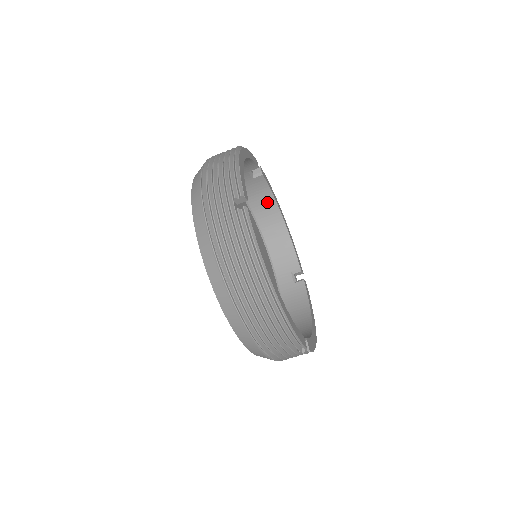
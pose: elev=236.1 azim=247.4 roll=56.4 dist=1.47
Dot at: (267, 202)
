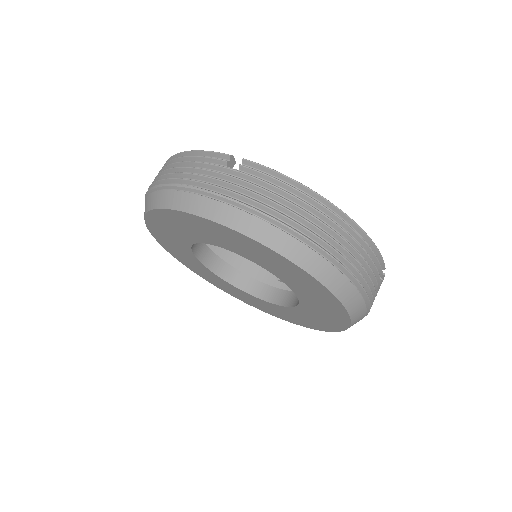
Dot at: occluded
